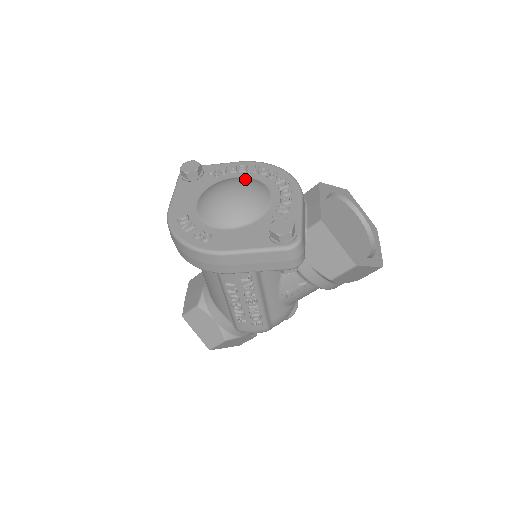
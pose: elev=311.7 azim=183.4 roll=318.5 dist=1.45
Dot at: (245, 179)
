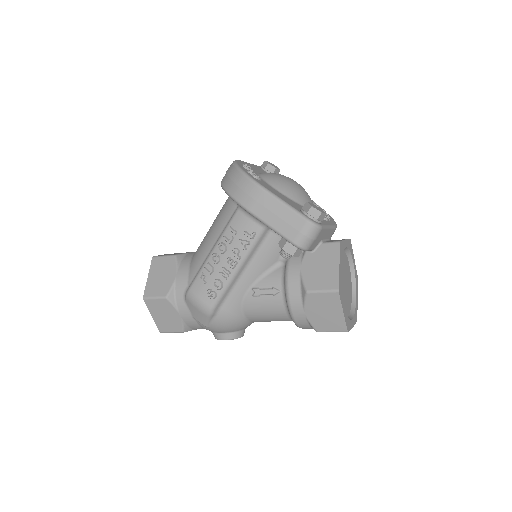
Dot at: occluded
